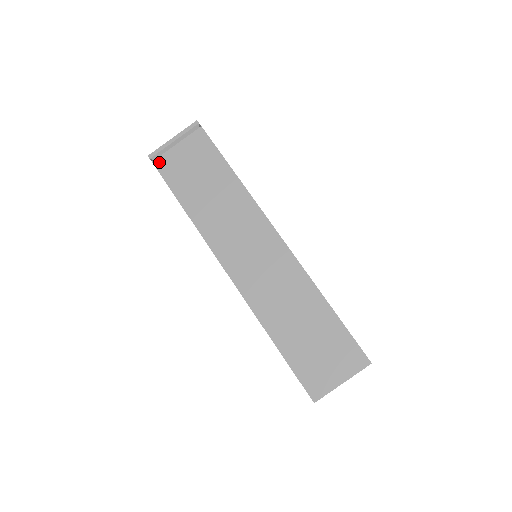
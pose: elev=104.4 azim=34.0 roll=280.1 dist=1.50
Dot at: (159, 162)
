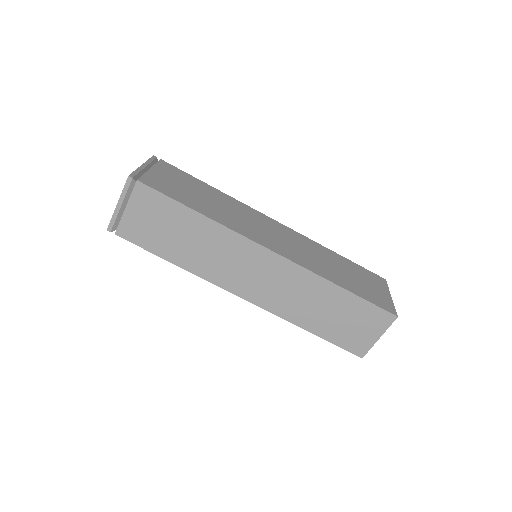
Dot at: (121, 232)
